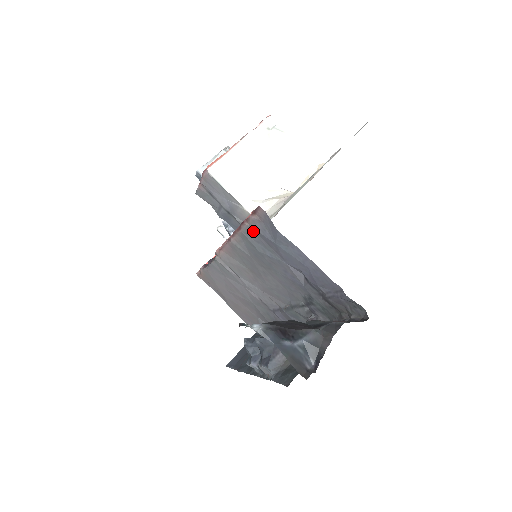
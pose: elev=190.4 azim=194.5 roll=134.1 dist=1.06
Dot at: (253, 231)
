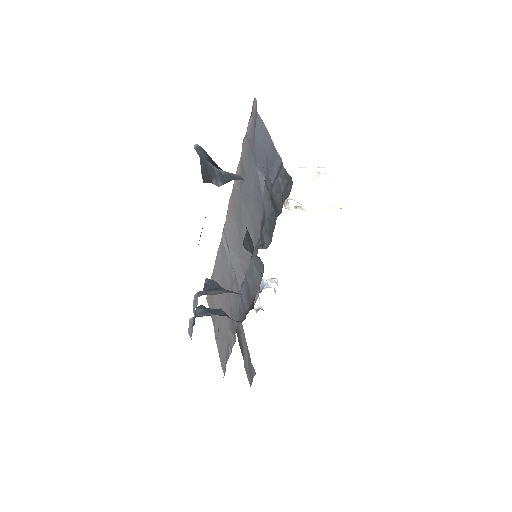
Dot at: (247, 143)
